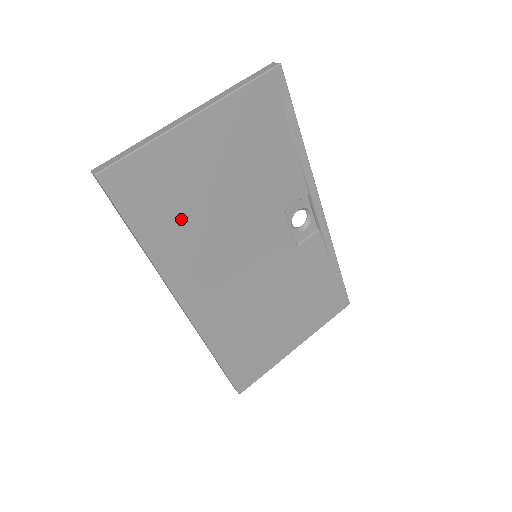
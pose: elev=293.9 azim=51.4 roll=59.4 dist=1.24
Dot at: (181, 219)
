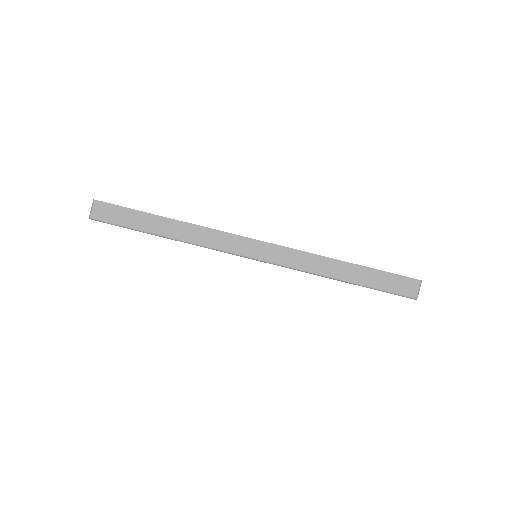
Dot at: occluded
